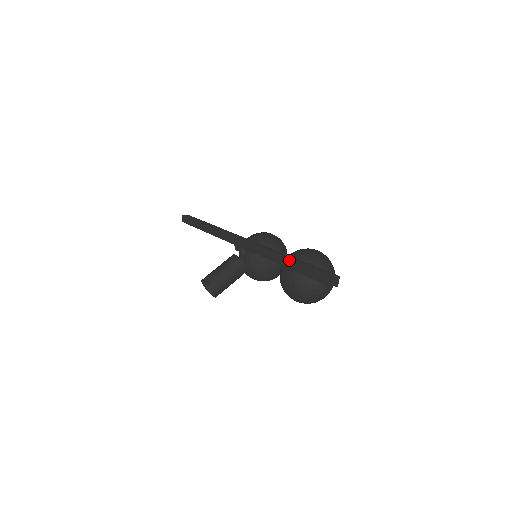
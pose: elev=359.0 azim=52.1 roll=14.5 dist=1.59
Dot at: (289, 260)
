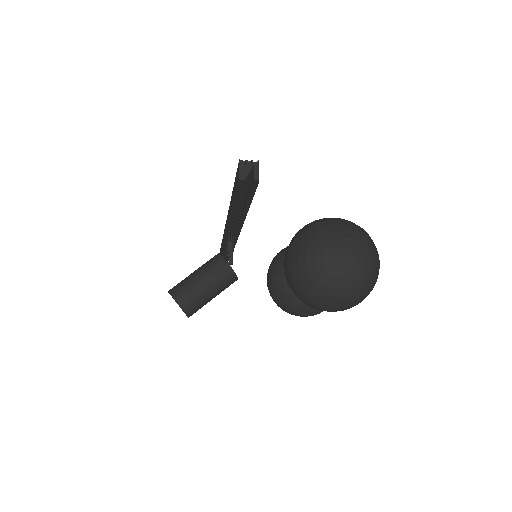
Dot at: occluded
